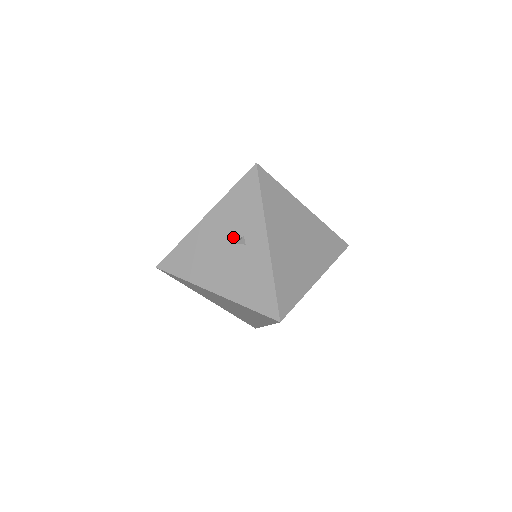
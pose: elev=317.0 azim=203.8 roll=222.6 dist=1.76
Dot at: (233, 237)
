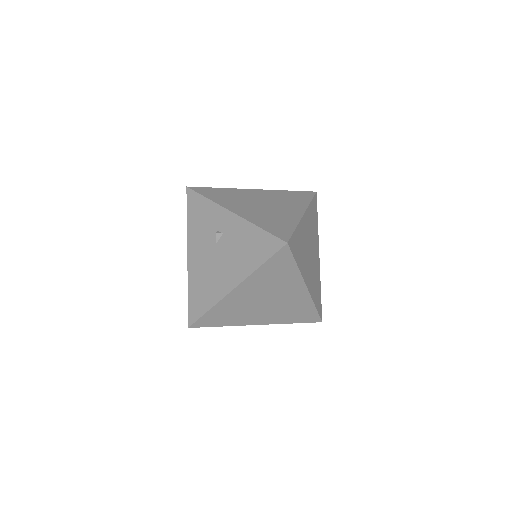
Dot at: (212, 240)
